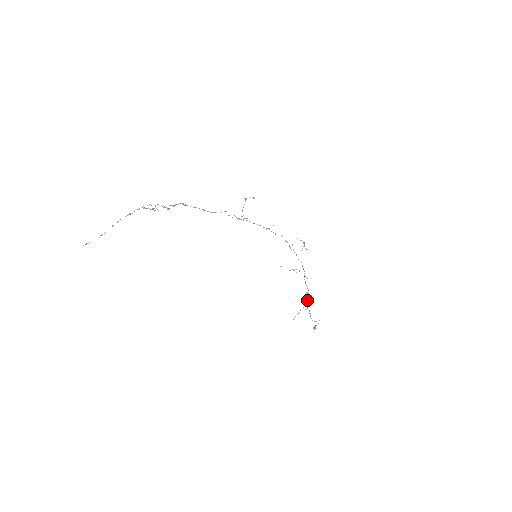
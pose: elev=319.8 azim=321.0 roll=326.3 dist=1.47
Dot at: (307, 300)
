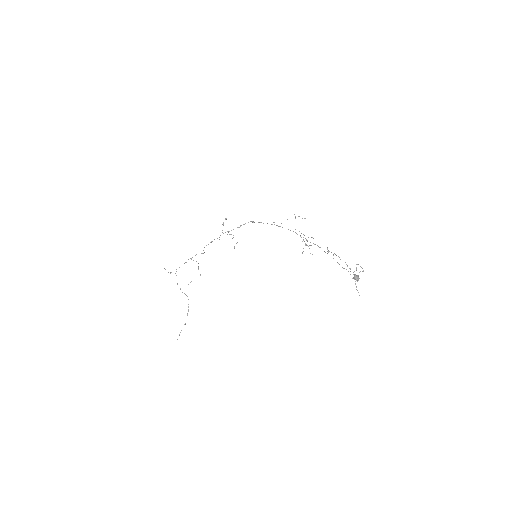
Dot at: occluded
